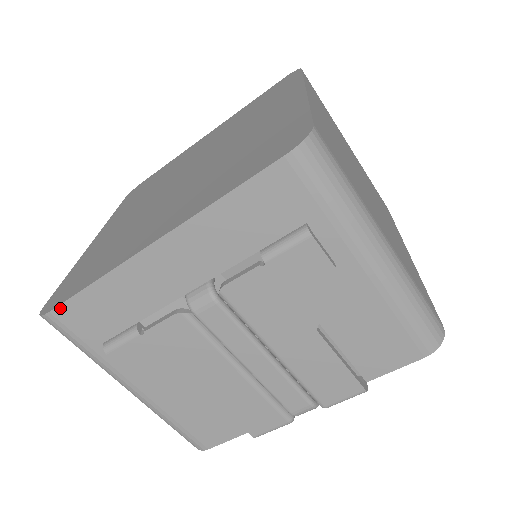
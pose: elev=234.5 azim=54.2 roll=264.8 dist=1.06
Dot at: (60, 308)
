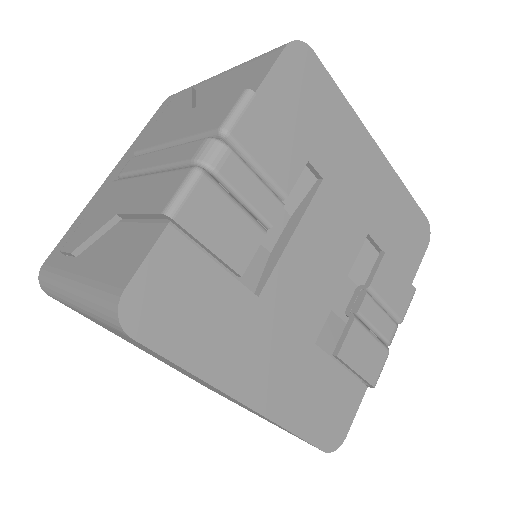
Dot at: (50, 255)
